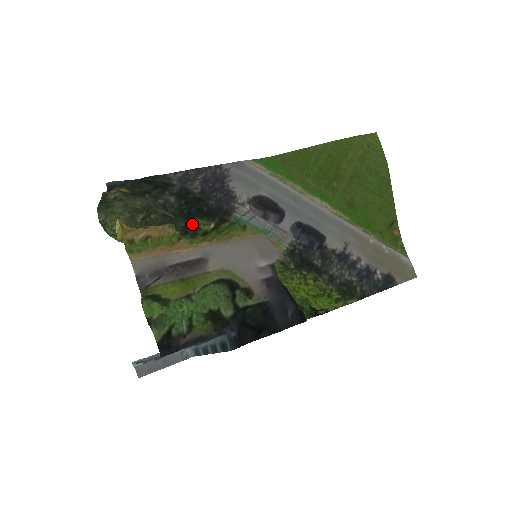
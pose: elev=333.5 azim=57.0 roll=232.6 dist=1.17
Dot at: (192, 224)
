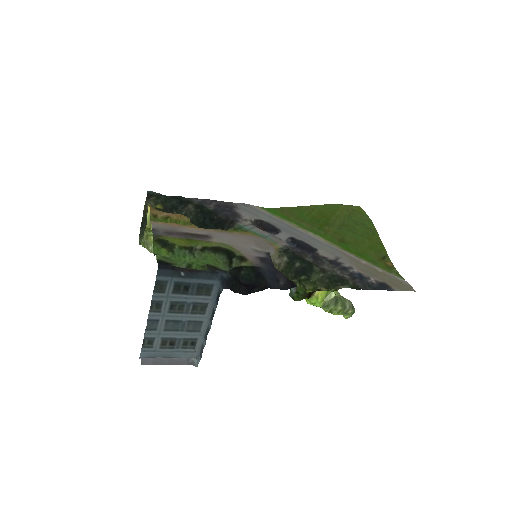
Dot at: occluded
